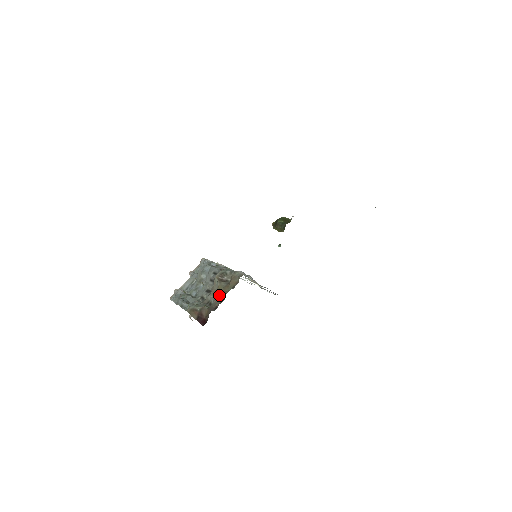
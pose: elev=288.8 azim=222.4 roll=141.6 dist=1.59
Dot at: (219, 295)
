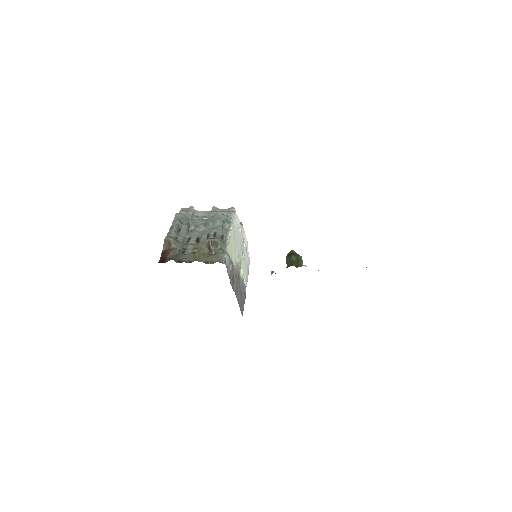
Dot at: (194, 255)
